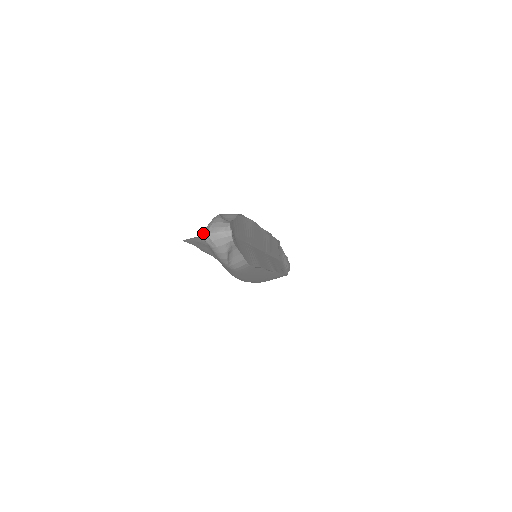
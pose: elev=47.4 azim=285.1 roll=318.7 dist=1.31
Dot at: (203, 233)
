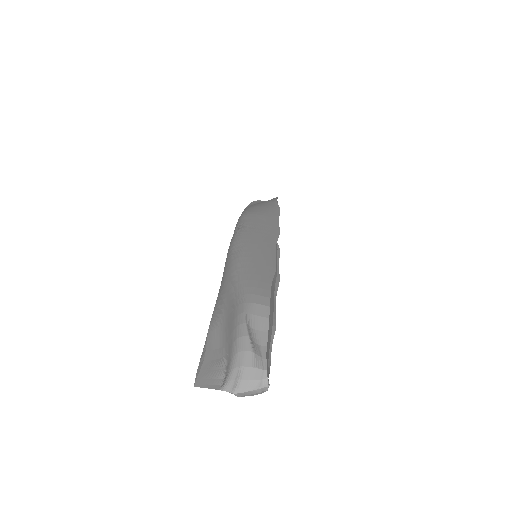
Dot at: (227, 387)
